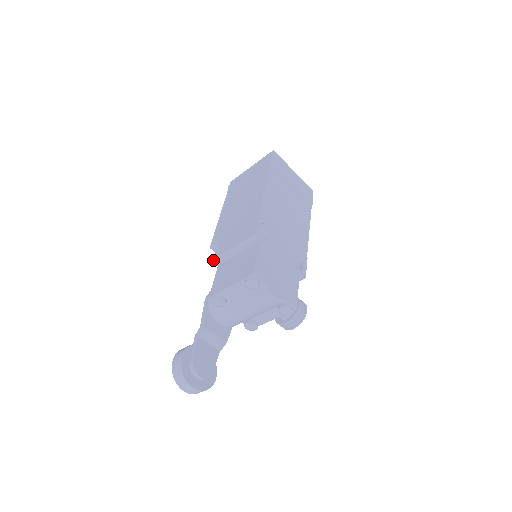
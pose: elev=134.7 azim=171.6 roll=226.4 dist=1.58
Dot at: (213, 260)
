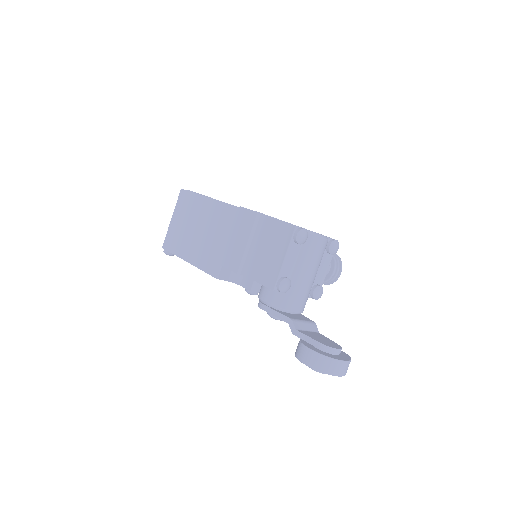
Dot at: occluded
